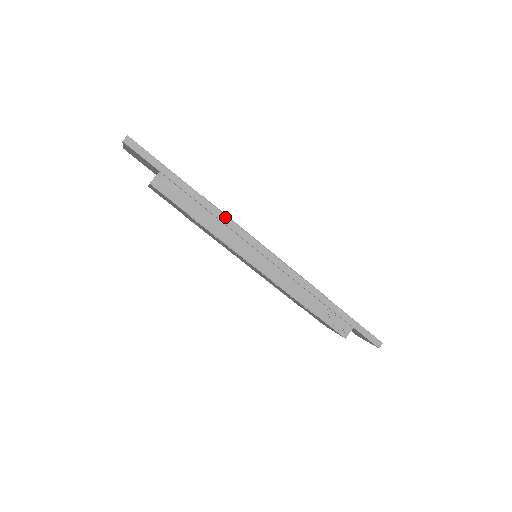
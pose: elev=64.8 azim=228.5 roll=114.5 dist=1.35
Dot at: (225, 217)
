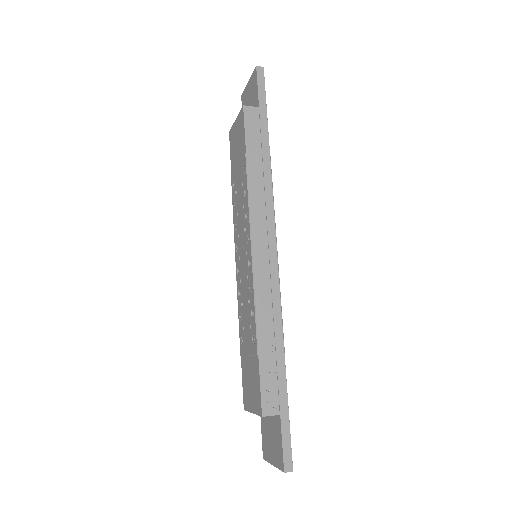
Dot at: (270, 186)
